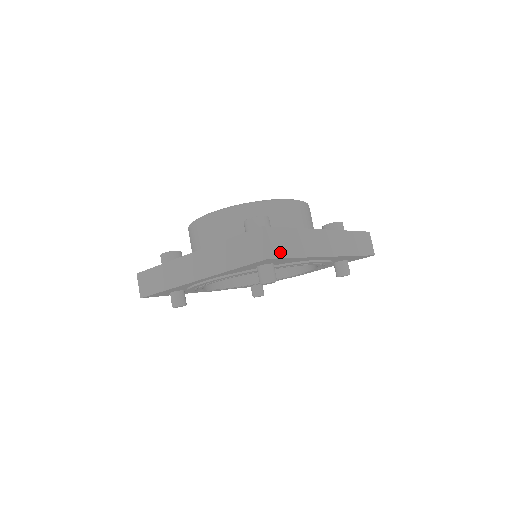
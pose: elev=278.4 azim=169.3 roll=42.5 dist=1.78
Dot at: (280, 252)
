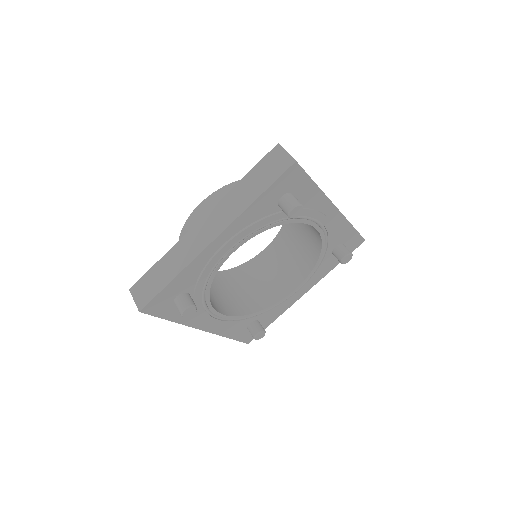
Dot at: occluded
